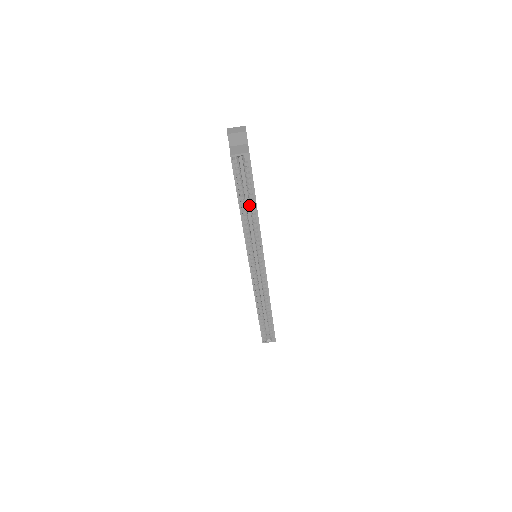
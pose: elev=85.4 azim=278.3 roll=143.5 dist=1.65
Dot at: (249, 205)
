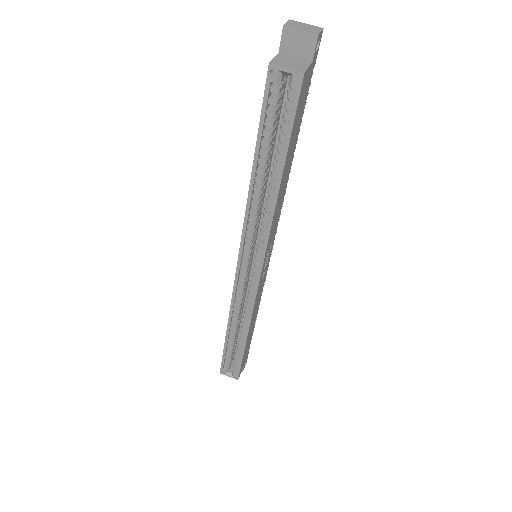
Dot at: occluded
